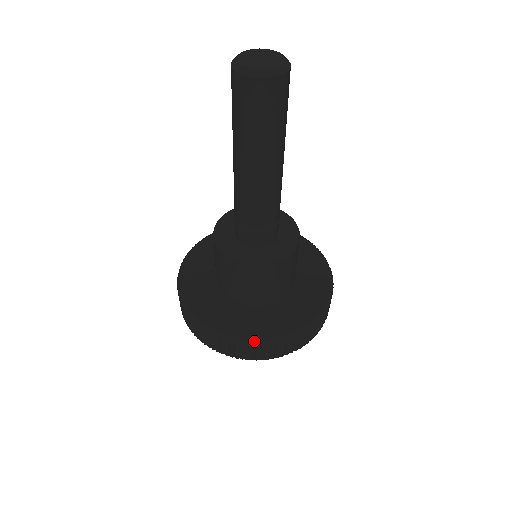
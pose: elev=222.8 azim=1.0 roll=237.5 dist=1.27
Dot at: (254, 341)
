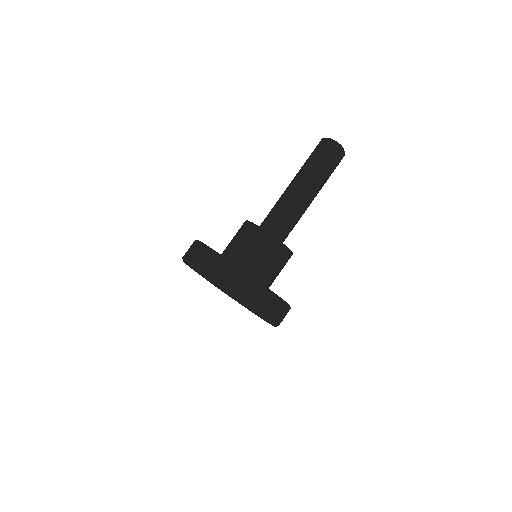
Dot at: (250, 276)
